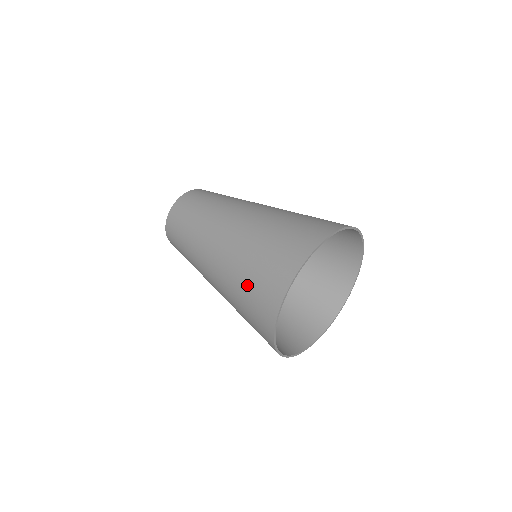
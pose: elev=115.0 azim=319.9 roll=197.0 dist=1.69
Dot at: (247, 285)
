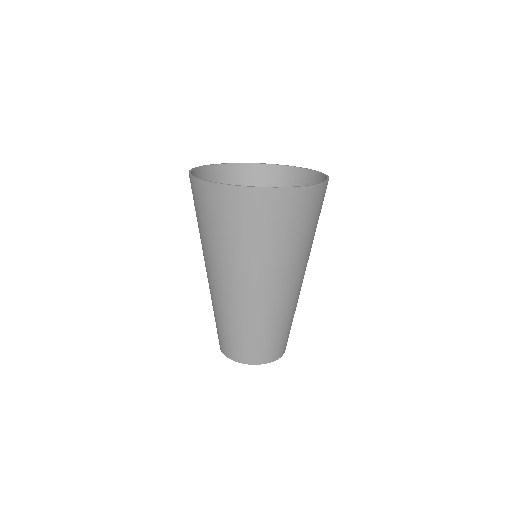
Dot at: occluded
